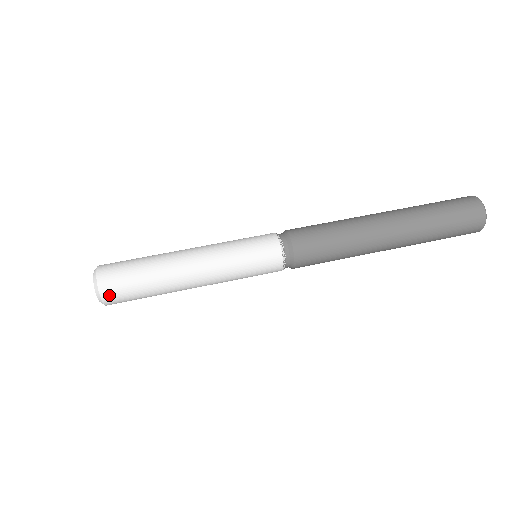
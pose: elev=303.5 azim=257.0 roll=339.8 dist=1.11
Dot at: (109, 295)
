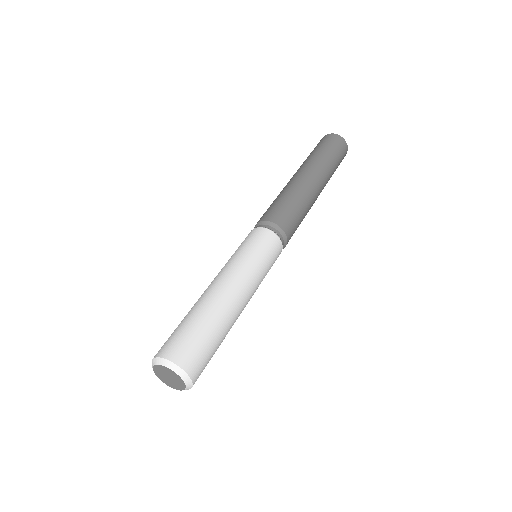
Dot at: (177, 354)
